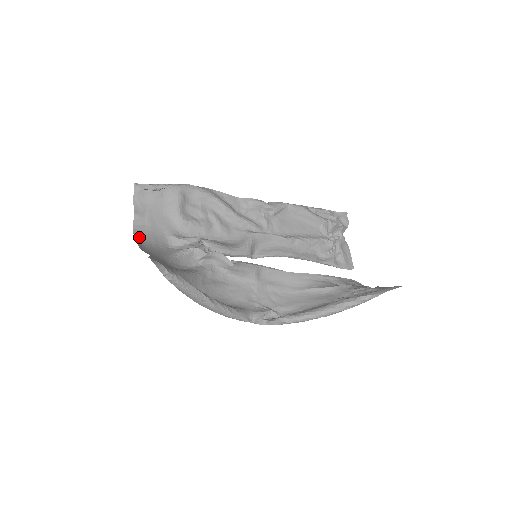
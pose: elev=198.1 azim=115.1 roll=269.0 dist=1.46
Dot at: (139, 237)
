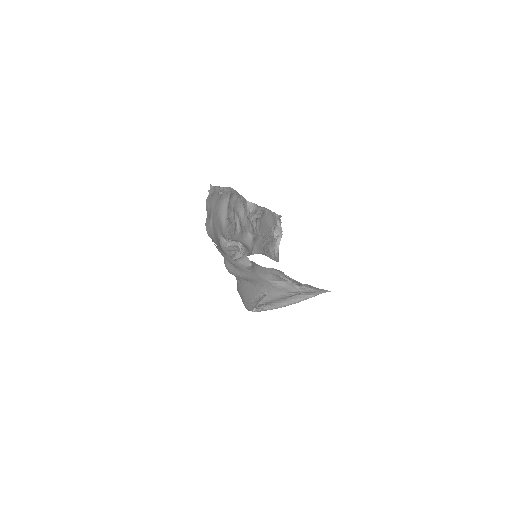
Dot at: (213, 241)
